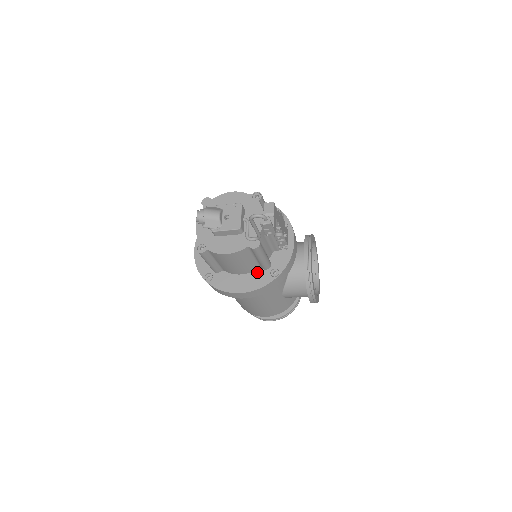
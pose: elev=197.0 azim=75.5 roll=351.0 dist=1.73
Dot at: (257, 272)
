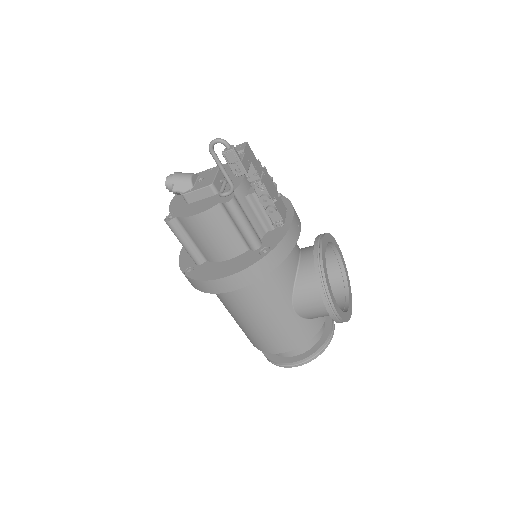
Dot at: (244, 254)
